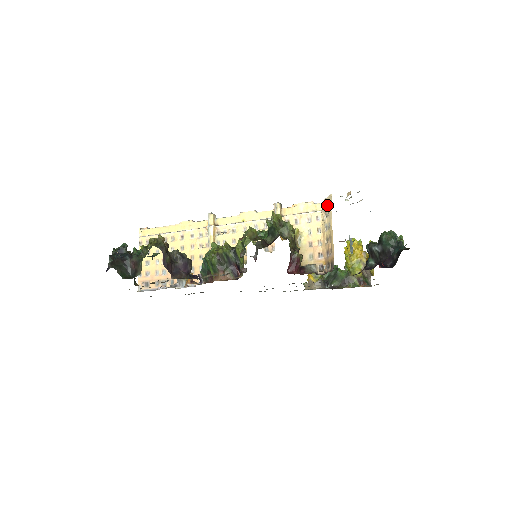
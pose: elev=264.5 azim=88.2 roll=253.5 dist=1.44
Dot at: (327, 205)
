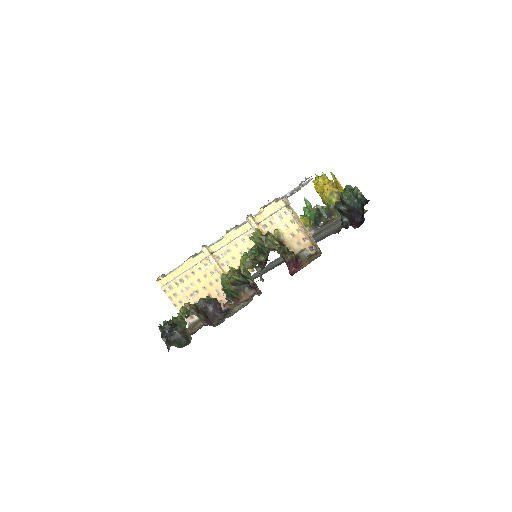
Dot at: (288, 206)
